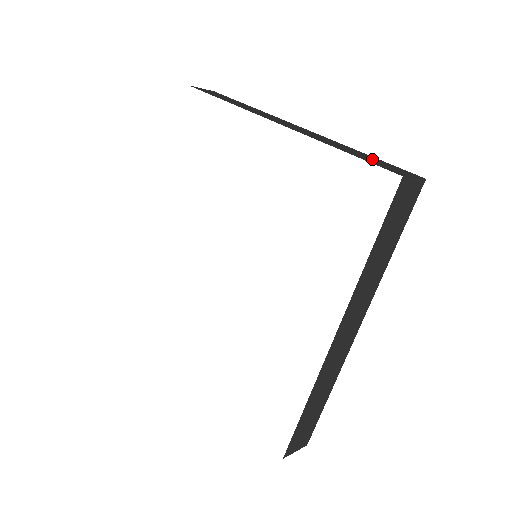
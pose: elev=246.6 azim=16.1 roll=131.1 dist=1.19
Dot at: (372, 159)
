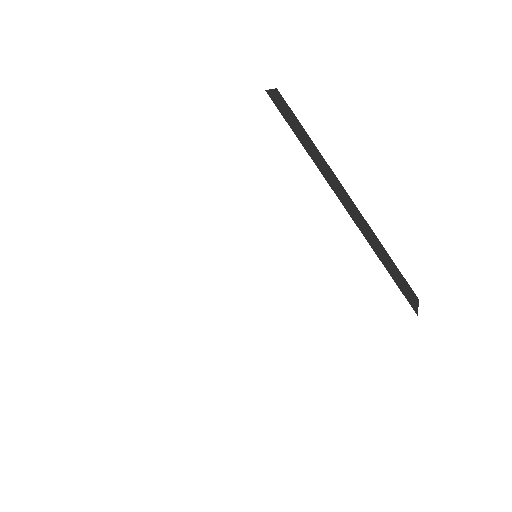
Dot at: (399, 277)
